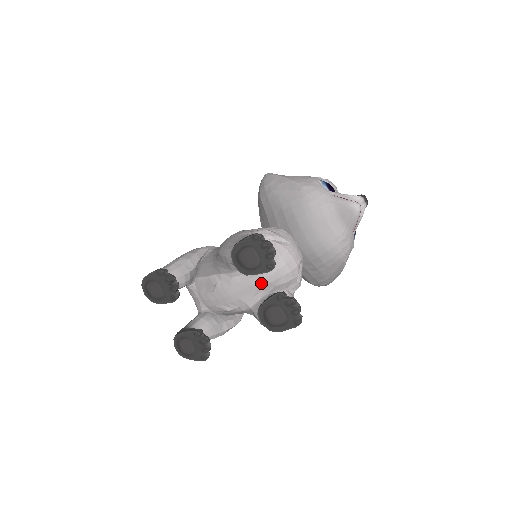
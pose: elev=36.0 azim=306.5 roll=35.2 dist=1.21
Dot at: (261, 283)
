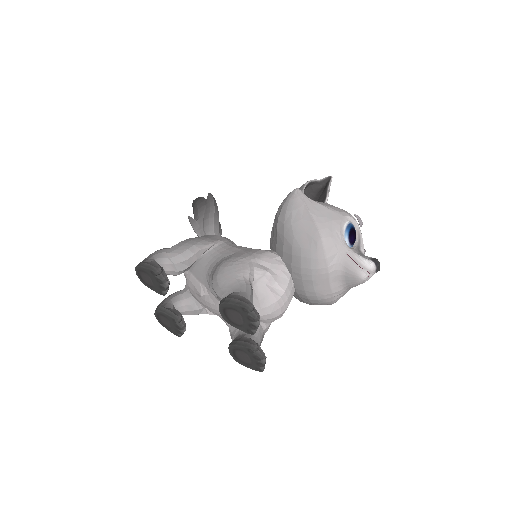
Dot at: (238, 338)
